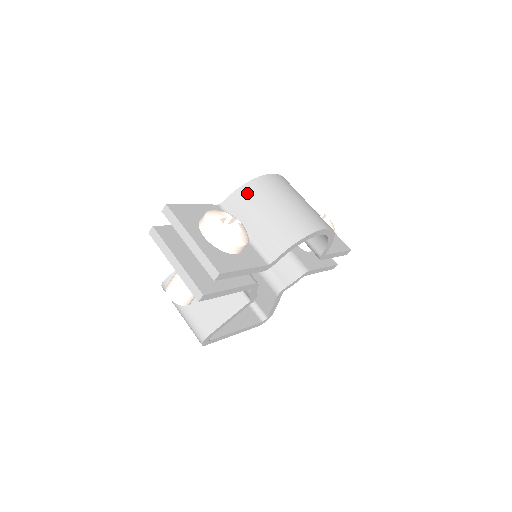
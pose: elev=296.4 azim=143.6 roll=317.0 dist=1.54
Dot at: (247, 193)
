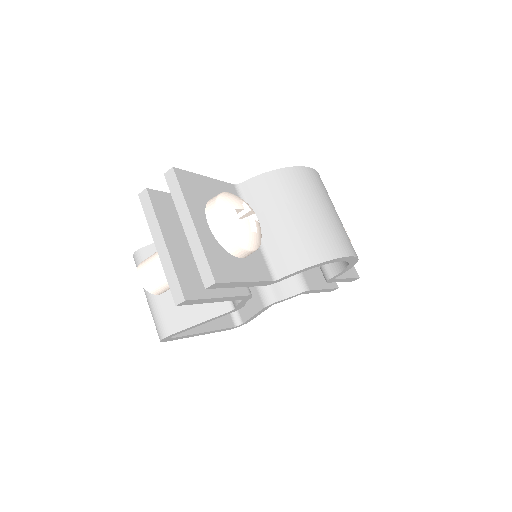
Dot at: (274, 182)
